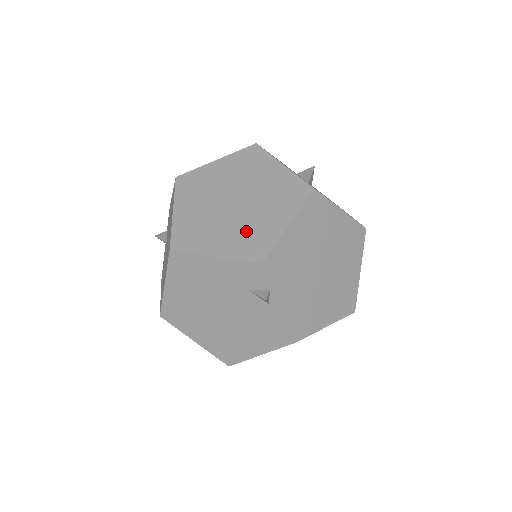
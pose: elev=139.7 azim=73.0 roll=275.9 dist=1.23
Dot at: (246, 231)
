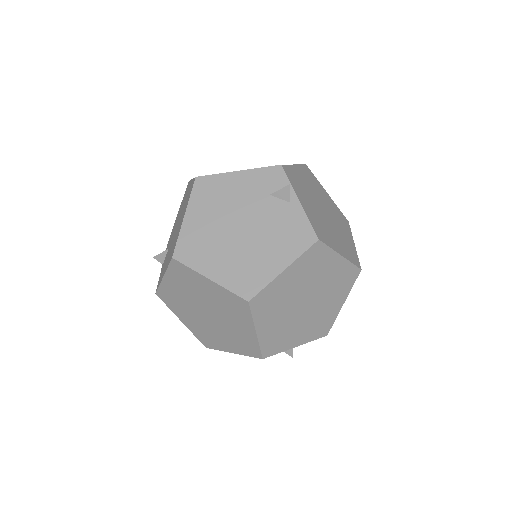
Dot at: occluded
